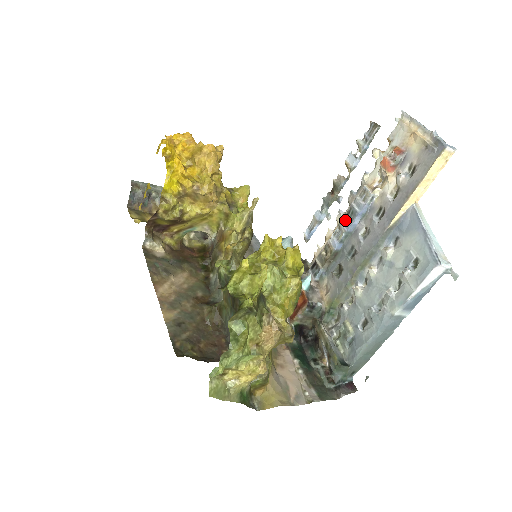
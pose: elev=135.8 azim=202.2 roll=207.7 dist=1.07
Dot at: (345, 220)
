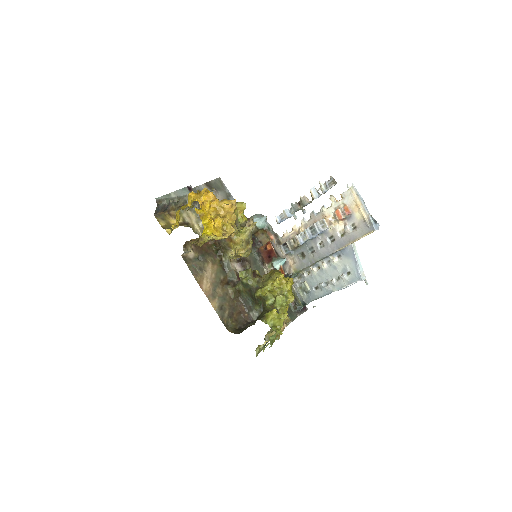
Dot at: (309, 232)
